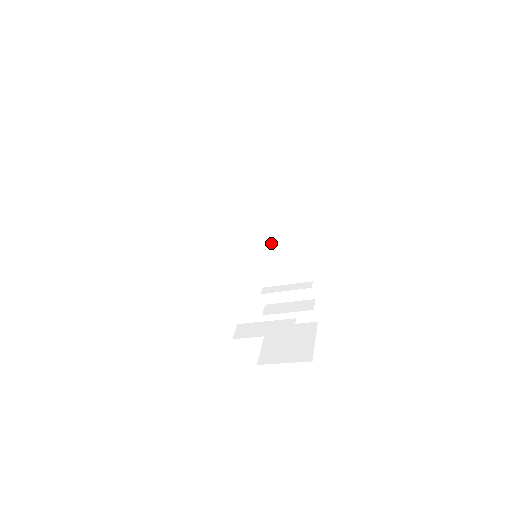
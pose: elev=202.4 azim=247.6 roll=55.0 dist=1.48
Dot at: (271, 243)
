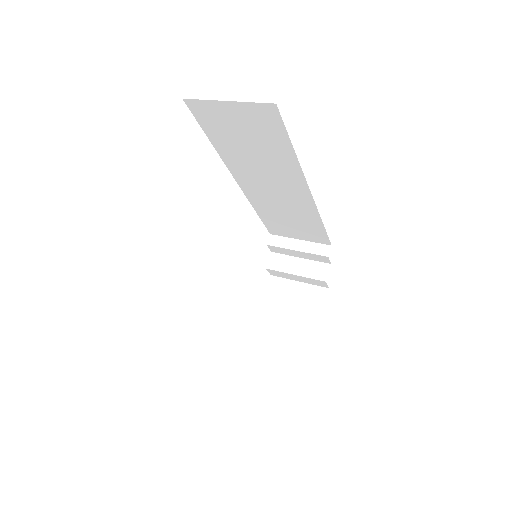
Dot at: (283, 209)
